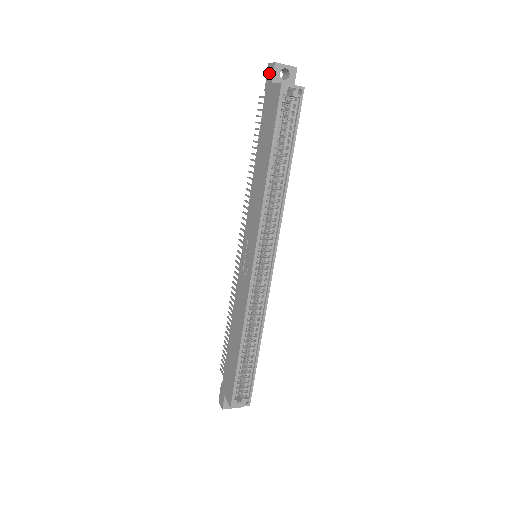
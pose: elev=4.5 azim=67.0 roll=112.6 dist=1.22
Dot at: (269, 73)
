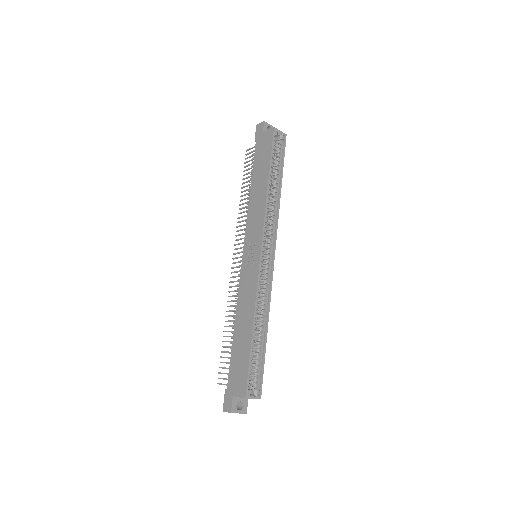
Dot at: (258, 129)
